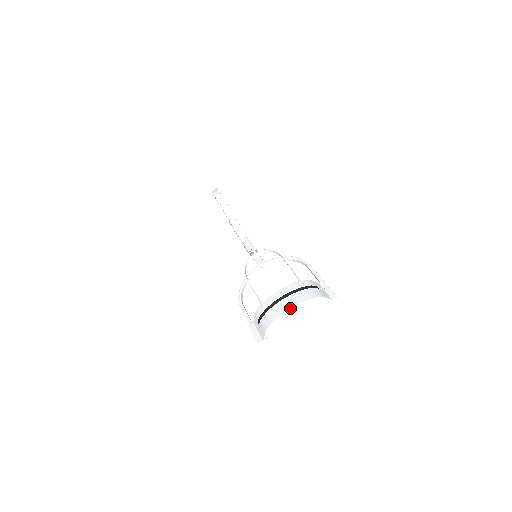
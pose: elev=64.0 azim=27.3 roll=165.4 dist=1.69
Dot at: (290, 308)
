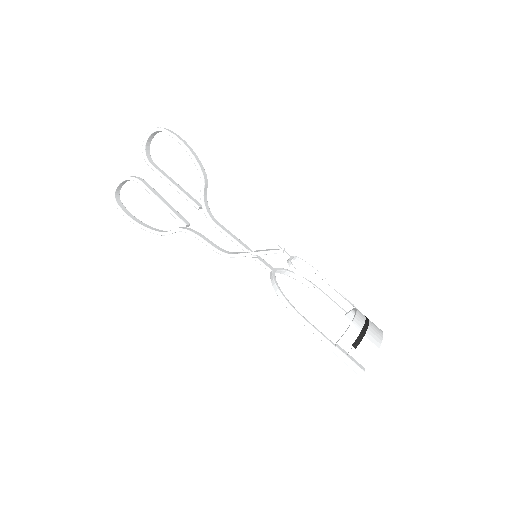
Dot at: occluded
